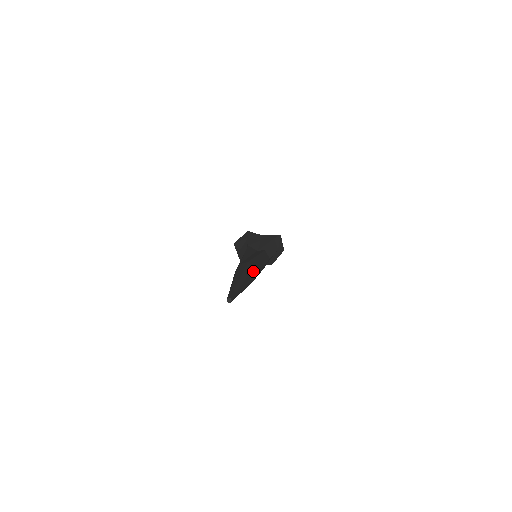
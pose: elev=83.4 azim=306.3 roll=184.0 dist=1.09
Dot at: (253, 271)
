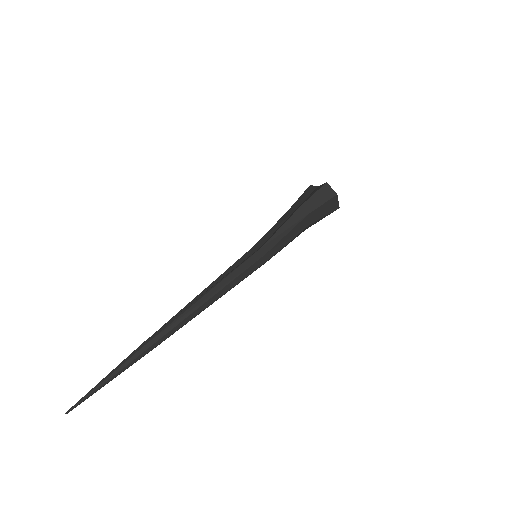
Dot at: (136, 354)
